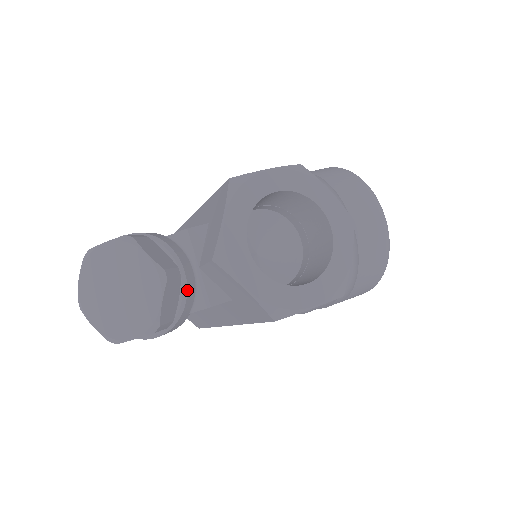
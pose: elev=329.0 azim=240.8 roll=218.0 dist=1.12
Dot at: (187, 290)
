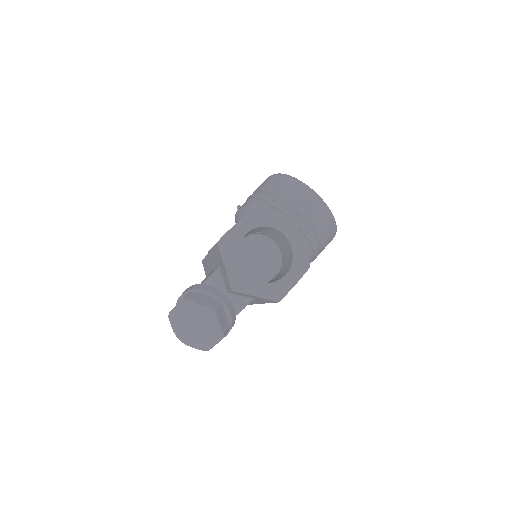
Dot at: (228, 308)
